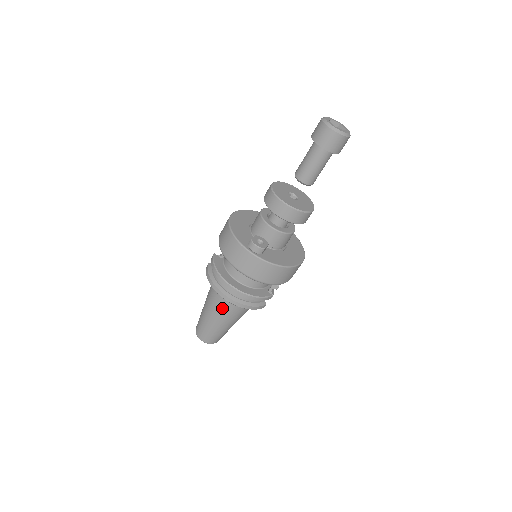
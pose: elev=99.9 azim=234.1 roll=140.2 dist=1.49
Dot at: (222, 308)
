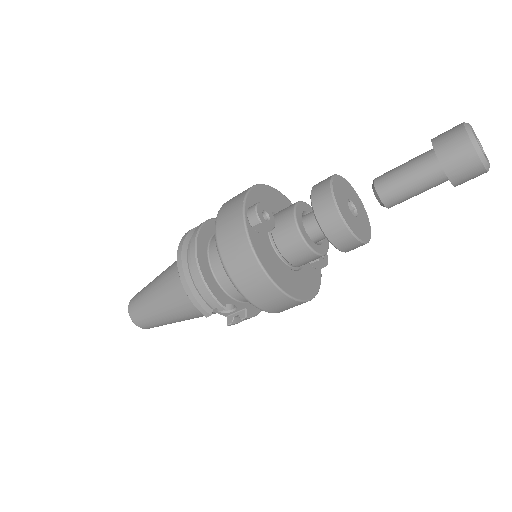
Dot at: (171, 277)
